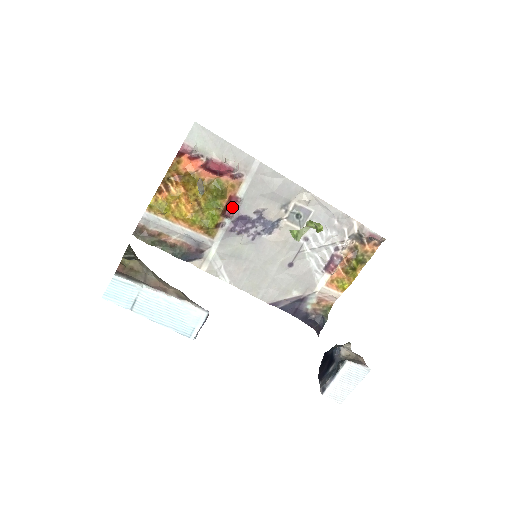
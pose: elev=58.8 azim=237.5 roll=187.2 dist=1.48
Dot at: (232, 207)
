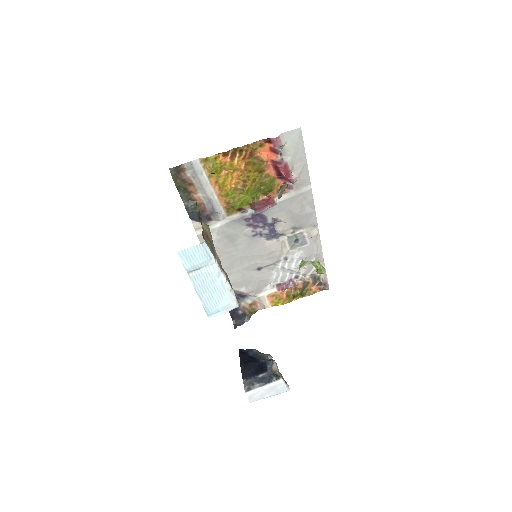
Dot at: (265, 205)
